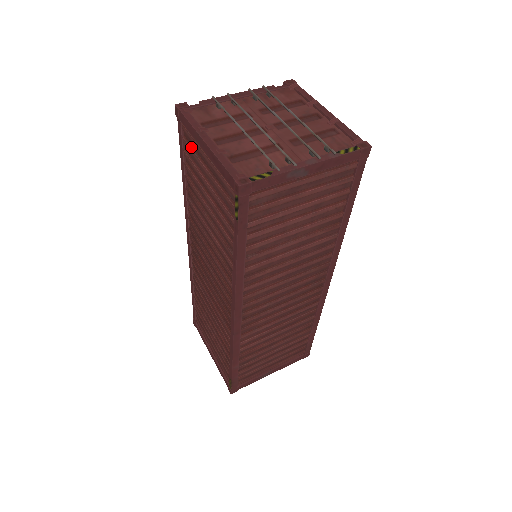
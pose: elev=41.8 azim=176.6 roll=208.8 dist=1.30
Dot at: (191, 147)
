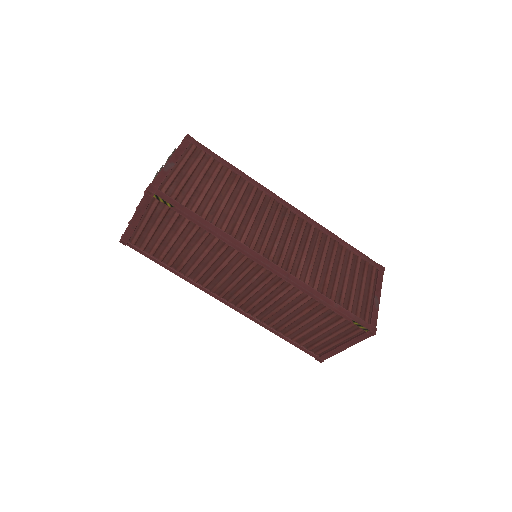
Dot at: (143, 242)
